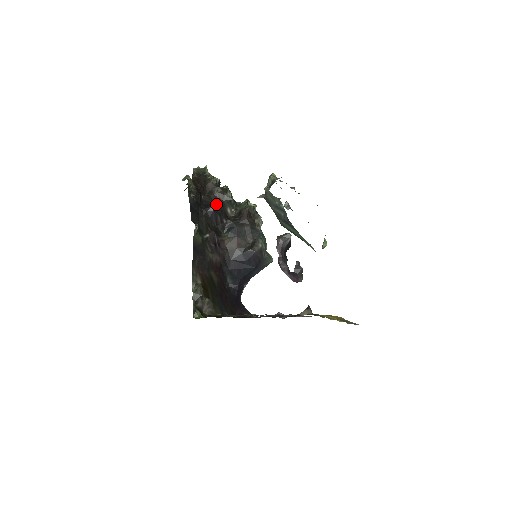
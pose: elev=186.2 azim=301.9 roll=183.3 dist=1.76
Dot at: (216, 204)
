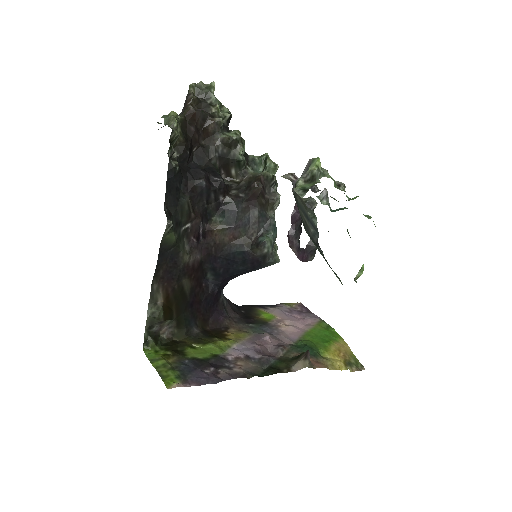
Dot at: (215, 162)
